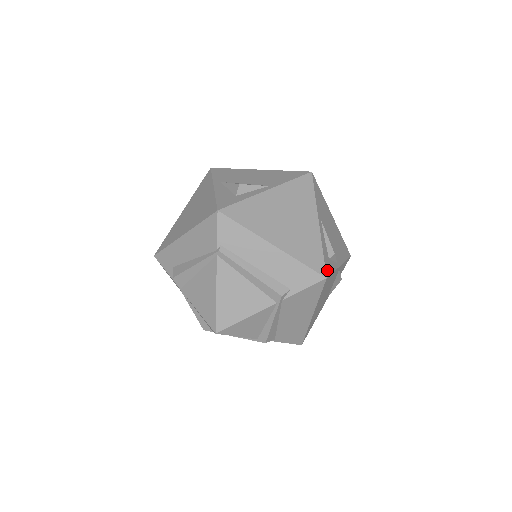
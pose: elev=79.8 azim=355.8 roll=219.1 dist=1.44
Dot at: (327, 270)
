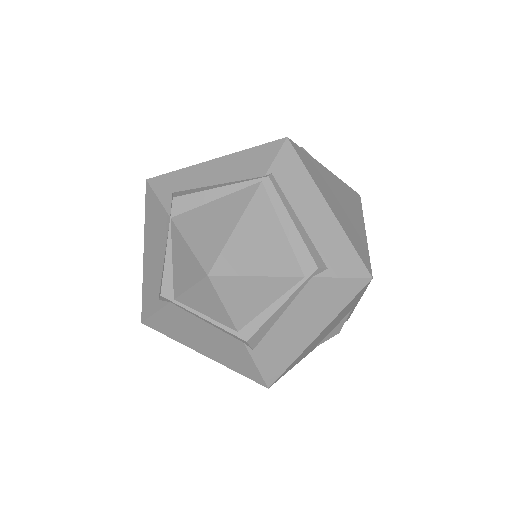
Dot at: occluded
